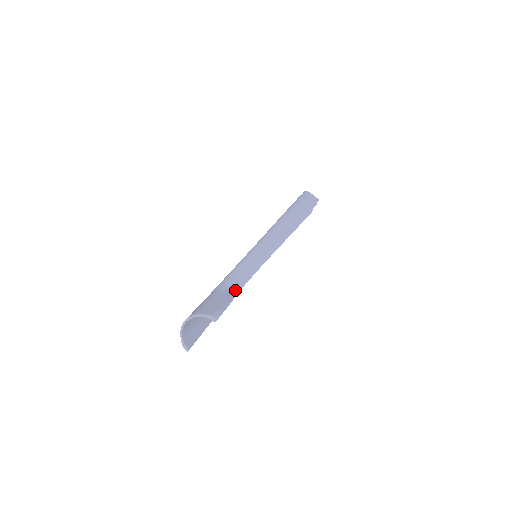
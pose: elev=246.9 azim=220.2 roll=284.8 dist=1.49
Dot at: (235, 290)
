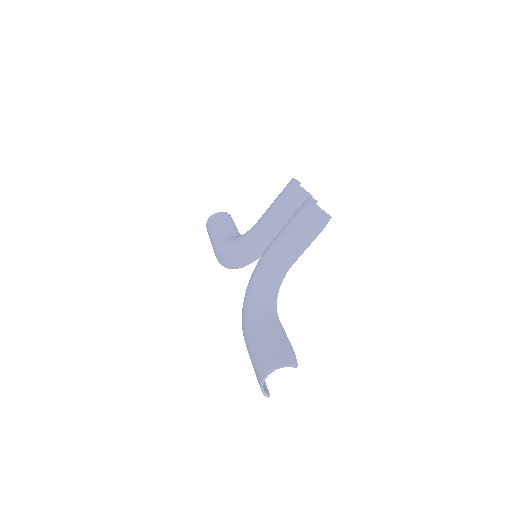
Dot at: (274, 313)
